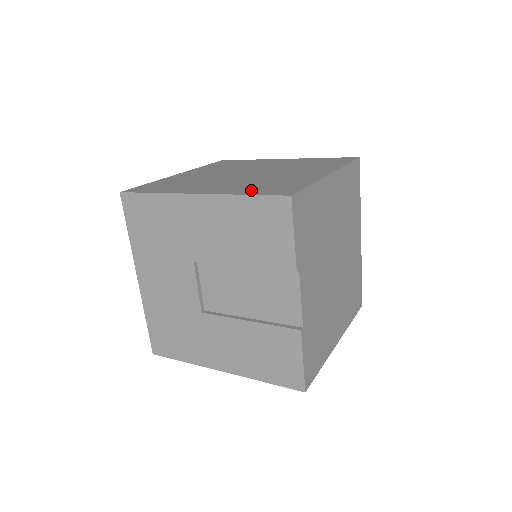
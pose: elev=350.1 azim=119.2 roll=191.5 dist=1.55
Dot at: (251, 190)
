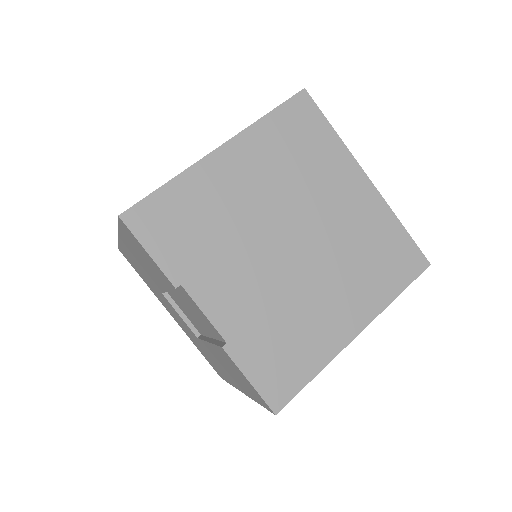
Dot at: occluded
